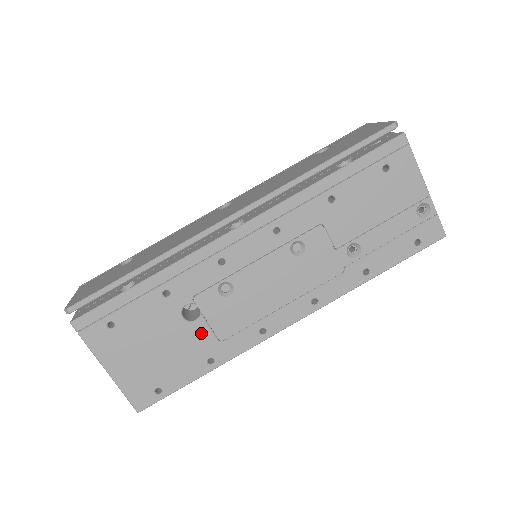
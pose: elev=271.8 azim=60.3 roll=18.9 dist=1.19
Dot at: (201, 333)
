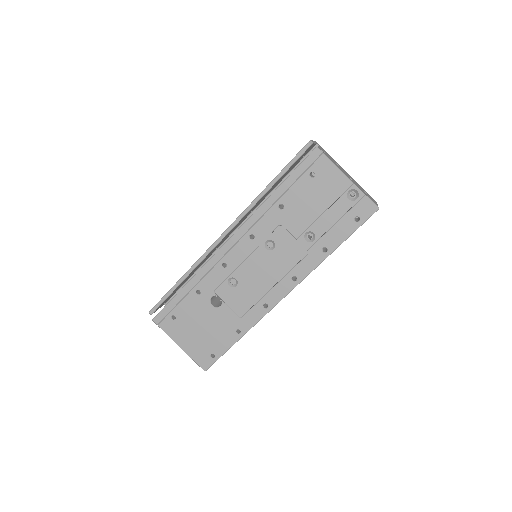
Dot at: (226, 314)
